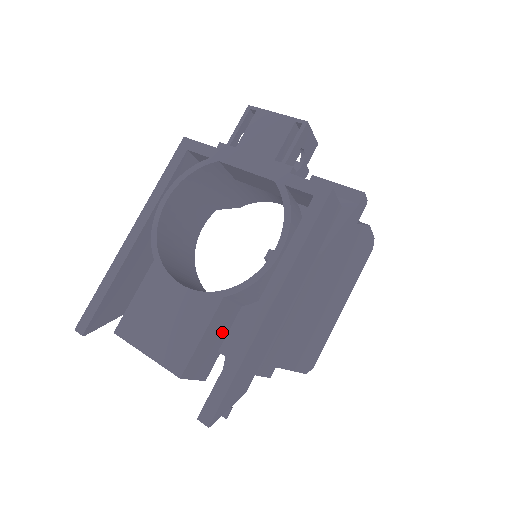
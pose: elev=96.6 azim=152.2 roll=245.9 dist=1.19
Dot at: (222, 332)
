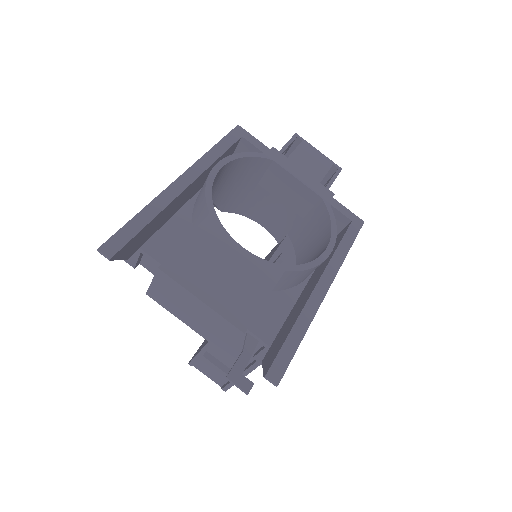
Dot at: occluded
